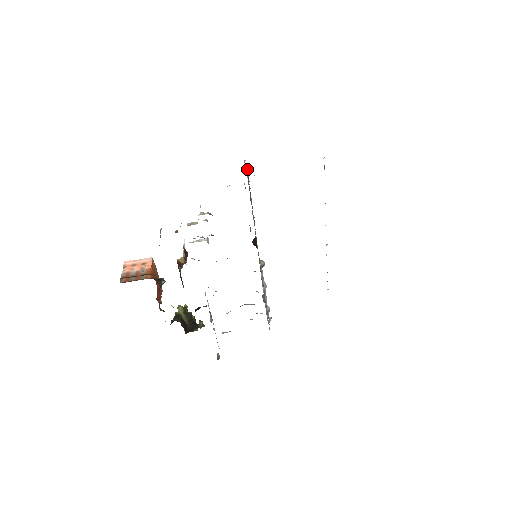
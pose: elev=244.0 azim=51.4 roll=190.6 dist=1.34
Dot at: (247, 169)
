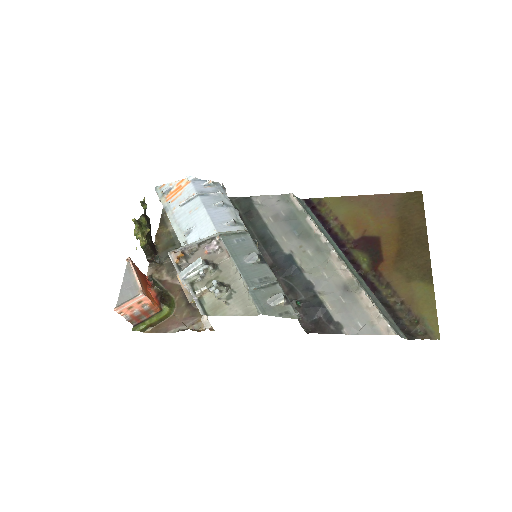
Dot at: (299, 317)
